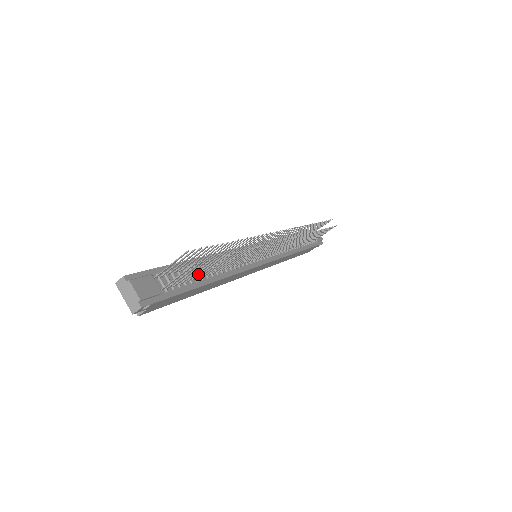
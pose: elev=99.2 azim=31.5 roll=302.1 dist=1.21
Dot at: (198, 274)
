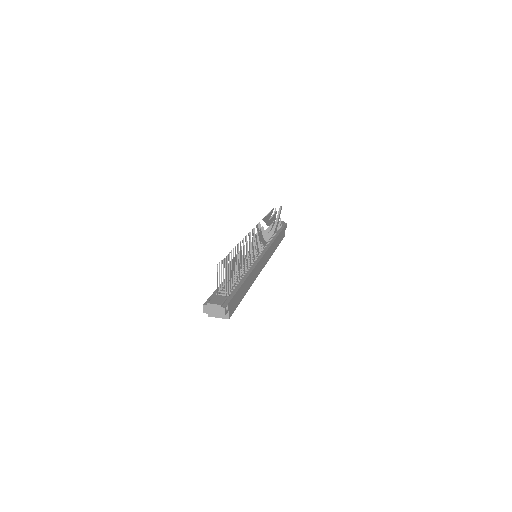
Dot at: occluded
